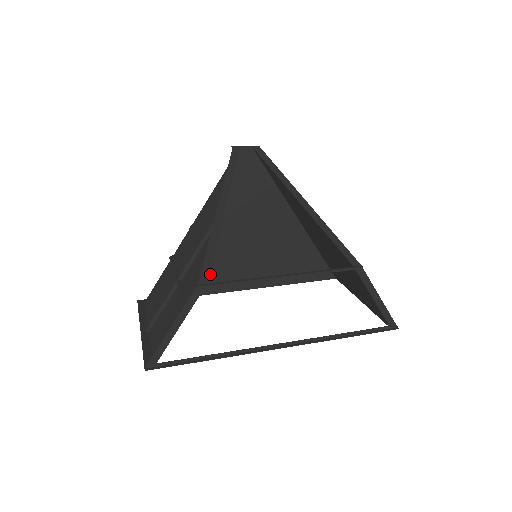
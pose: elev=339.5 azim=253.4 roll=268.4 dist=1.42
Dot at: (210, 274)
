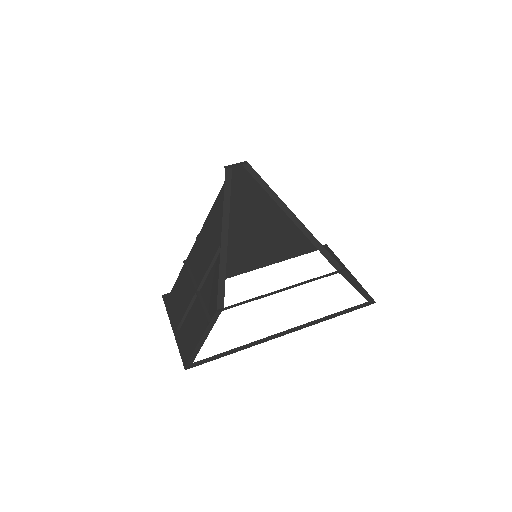
Dot at: occluded
